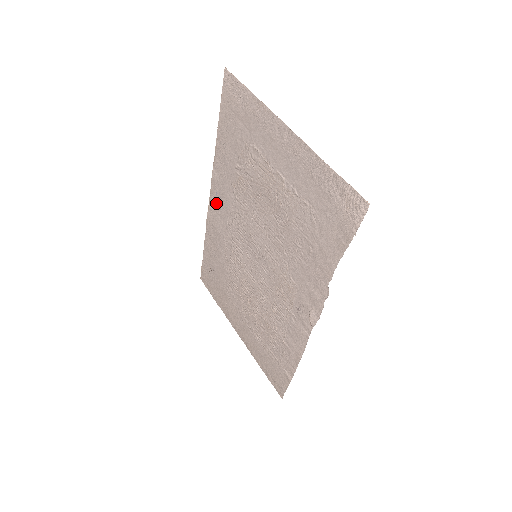
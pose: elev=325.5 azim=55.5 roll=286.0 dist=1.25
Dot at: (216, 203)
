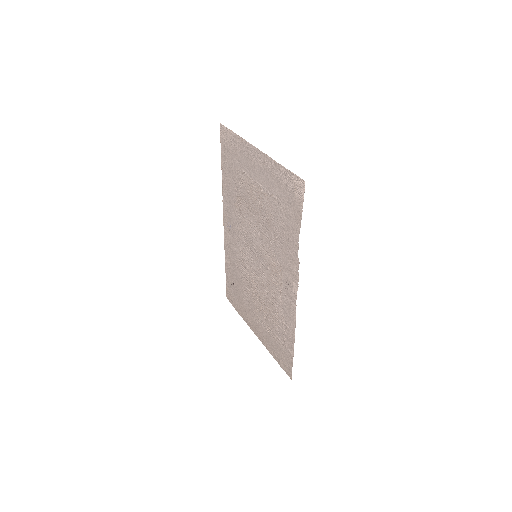
Dot at: (228, 225)
